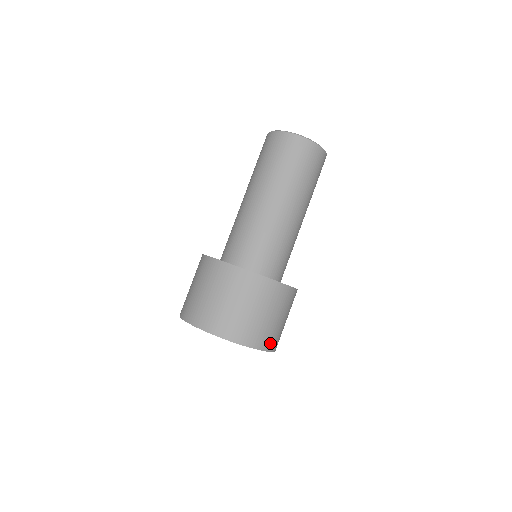
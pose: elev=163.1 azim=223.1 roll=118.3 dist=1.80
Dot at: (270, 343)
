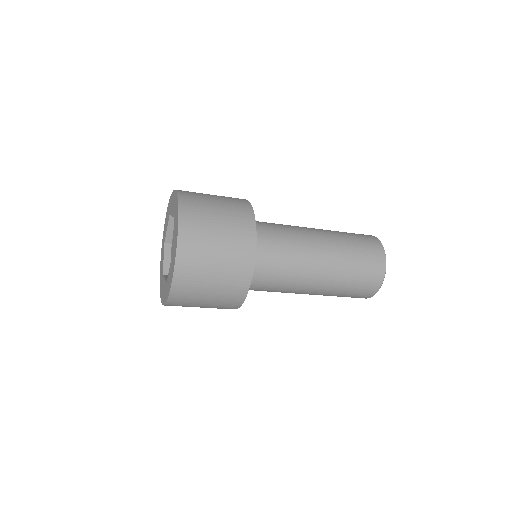
Dot at: (188, 233)
